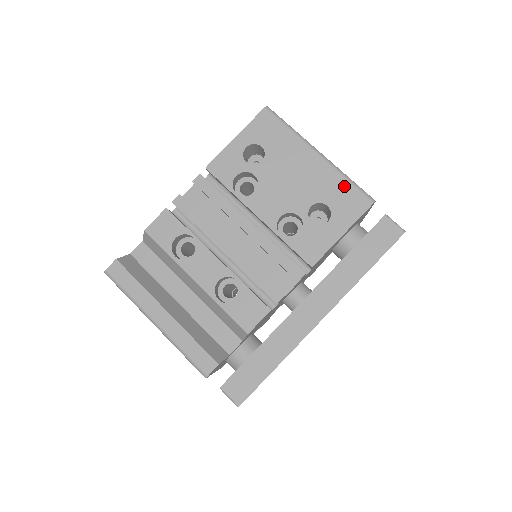
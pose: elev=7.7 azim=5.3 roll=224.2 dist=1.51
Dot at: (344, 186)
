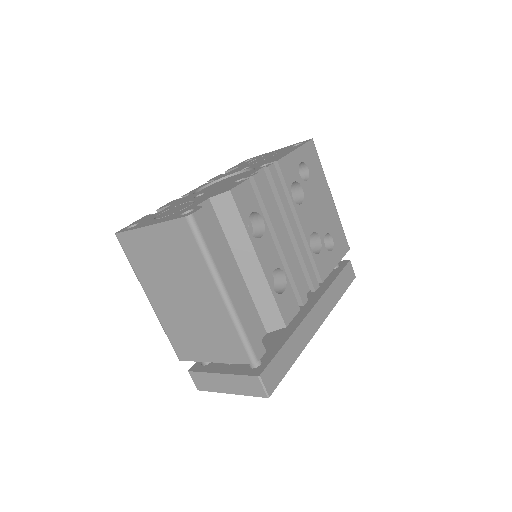
Dot at: (340, 229)
